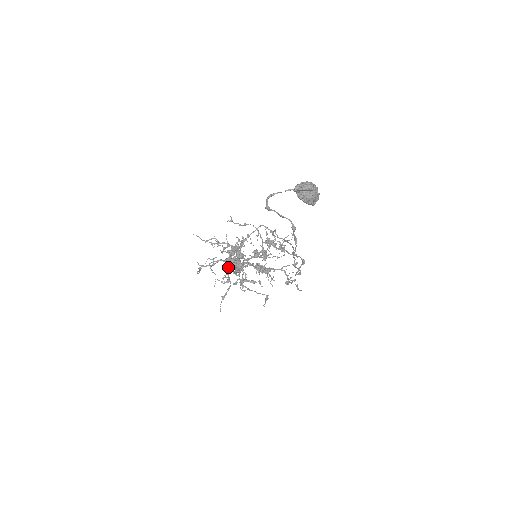
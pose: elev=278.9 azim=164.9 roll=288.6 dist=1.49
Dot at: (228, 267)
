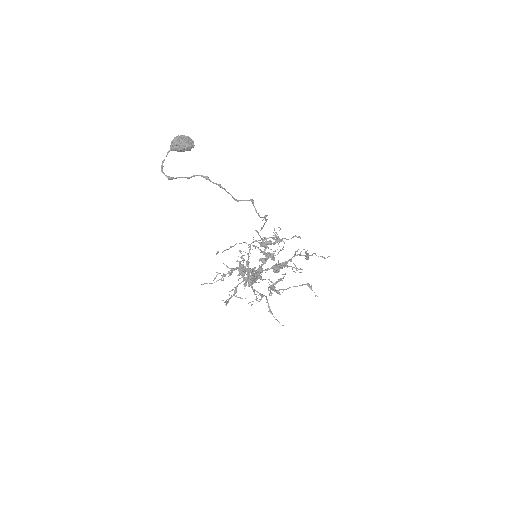
Dot at: (248, 285)
